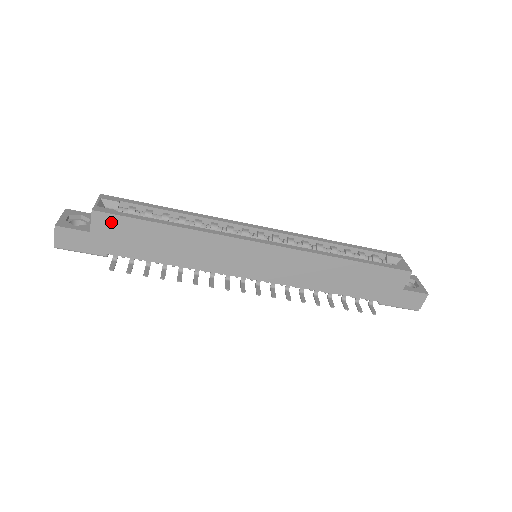
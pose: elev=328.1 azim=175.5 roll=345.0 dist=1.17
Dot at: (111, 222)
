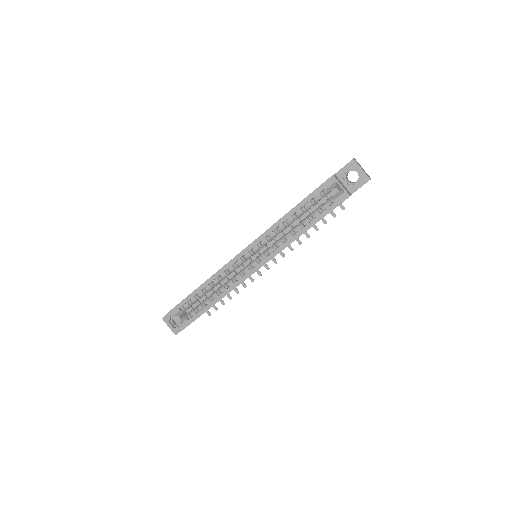
Dot at: occluded
